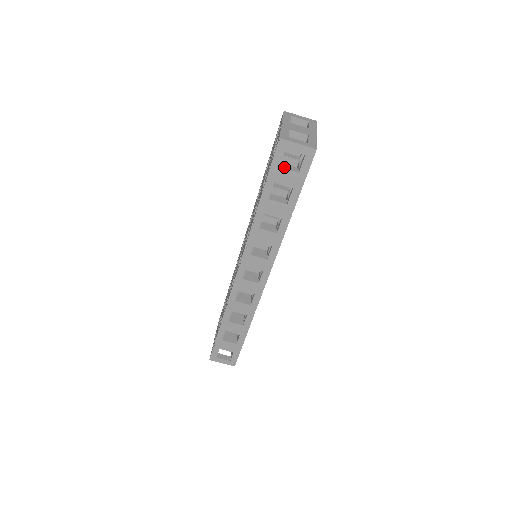
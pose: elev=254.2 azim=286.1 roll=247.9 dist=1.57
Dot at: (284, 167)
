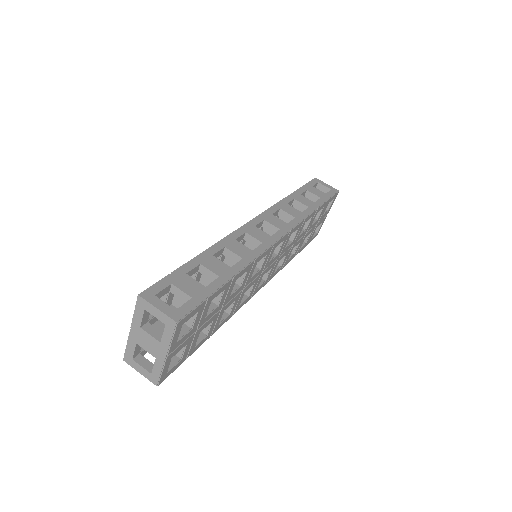
Dot at: (315, 189)
